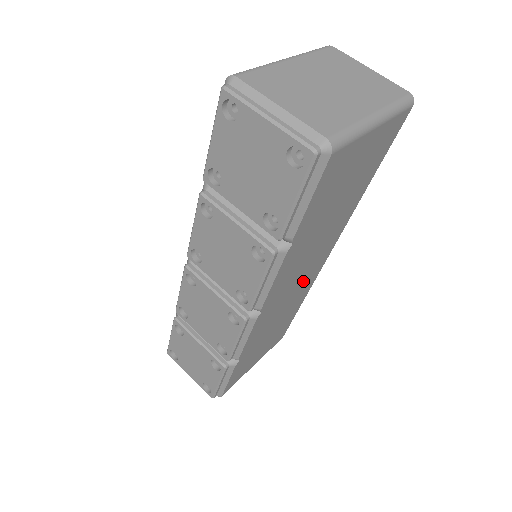
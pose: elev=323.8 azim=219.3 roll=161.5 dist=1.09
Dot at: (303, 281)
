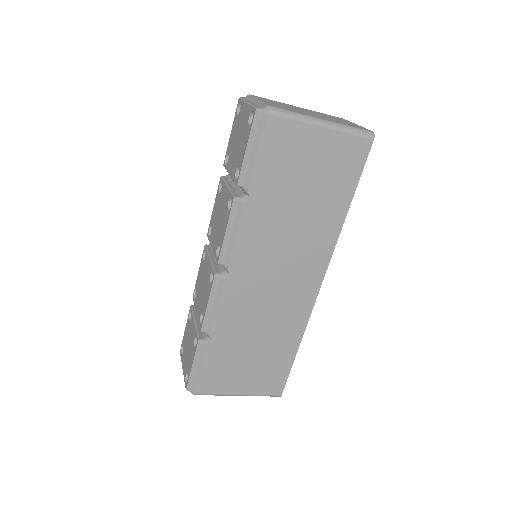
Dot at: (287, 292)
